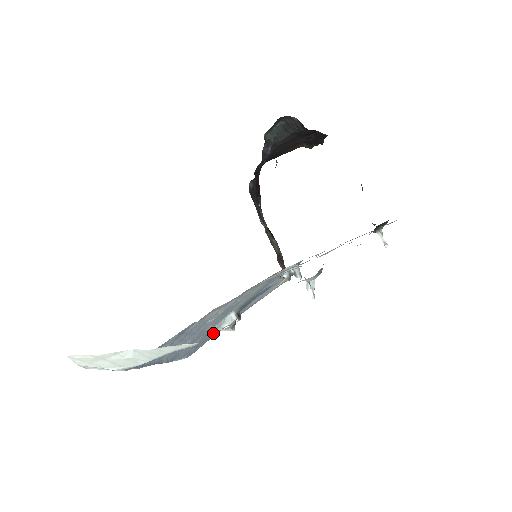
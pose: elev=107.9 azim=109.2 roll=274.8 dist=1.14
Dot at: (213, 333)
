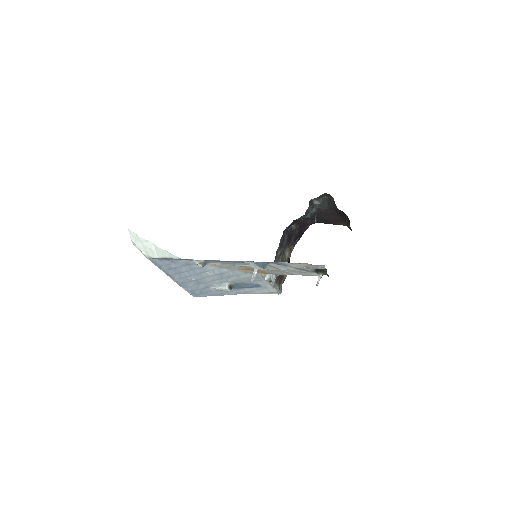
Dot at: (215, 291)
